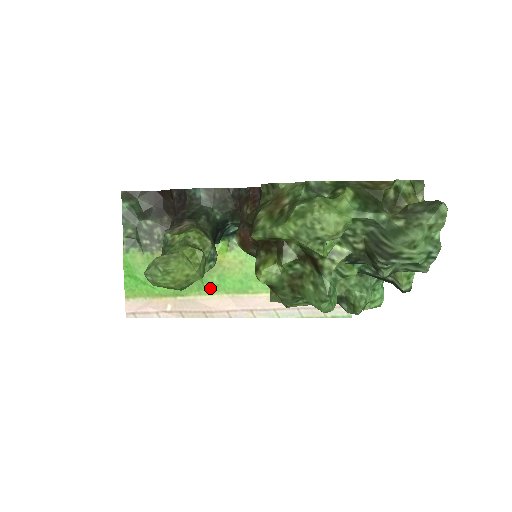
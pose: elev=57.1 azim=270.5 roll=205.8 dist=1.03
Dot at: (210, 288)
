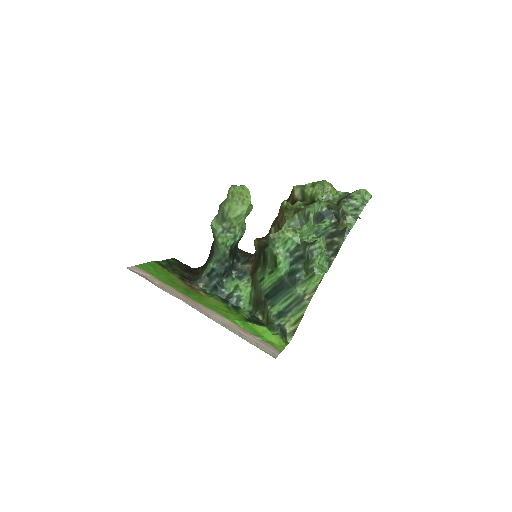
Dot at: (190, 296)
